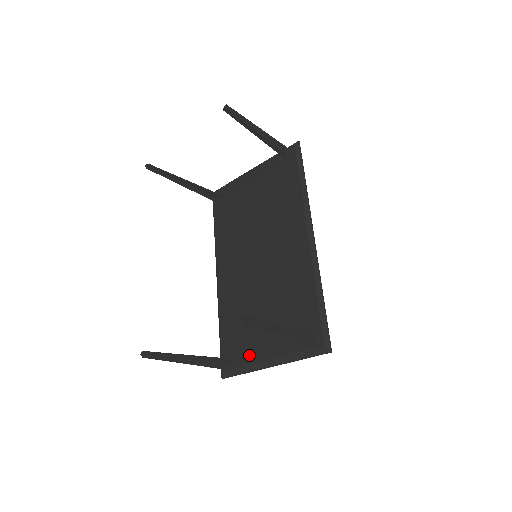
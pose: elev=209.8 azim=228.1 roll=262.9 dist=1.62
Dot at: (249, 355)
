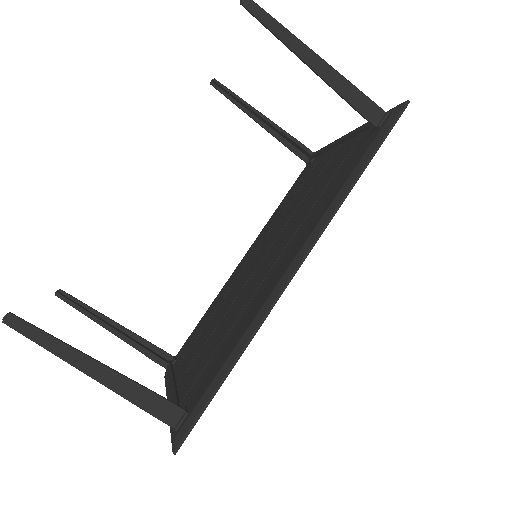
Dot at: (171, 373)
